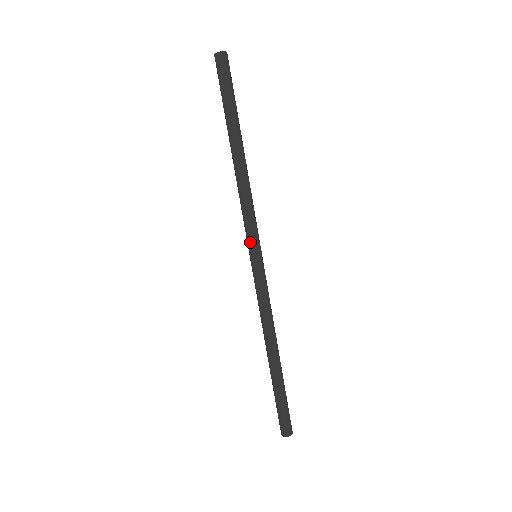
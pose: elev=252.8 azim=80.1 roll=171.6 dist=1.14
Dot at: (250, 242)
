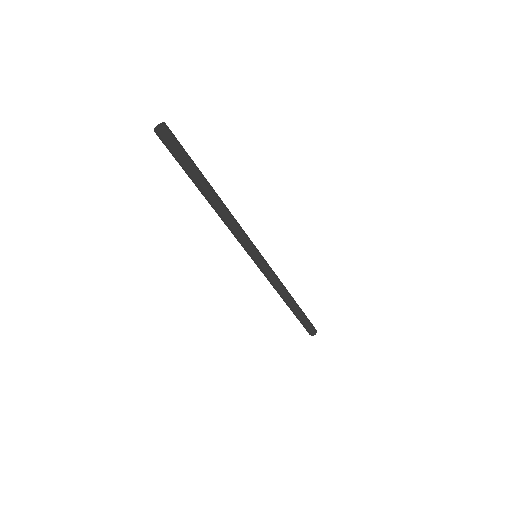
Dot at: (248, 253)
